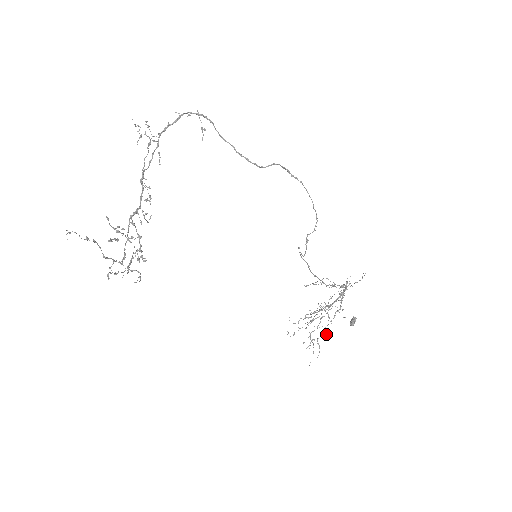
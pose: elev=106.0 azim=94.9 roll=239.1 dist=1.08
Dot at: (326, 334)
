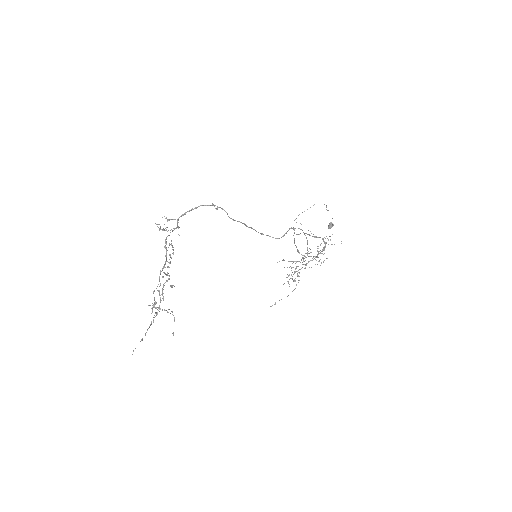
Dot at: (303, 260)
